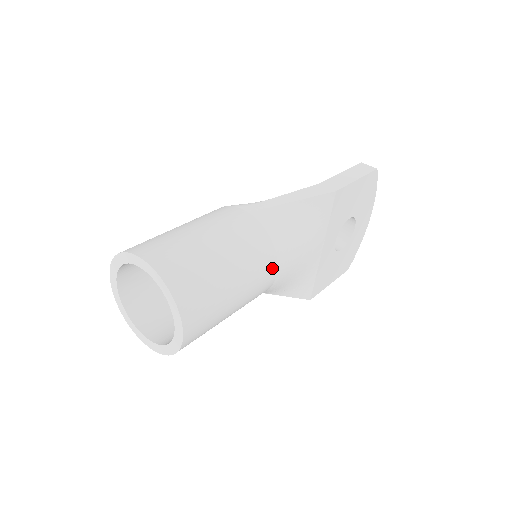
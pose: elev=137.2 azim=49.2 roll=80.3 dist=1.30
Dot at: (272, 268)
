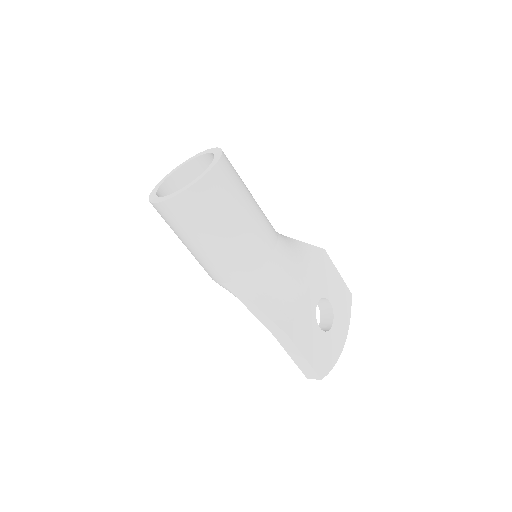
Dot at: (273, 238)
